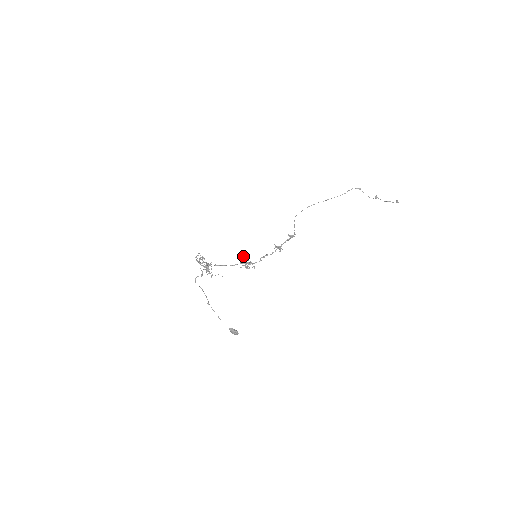
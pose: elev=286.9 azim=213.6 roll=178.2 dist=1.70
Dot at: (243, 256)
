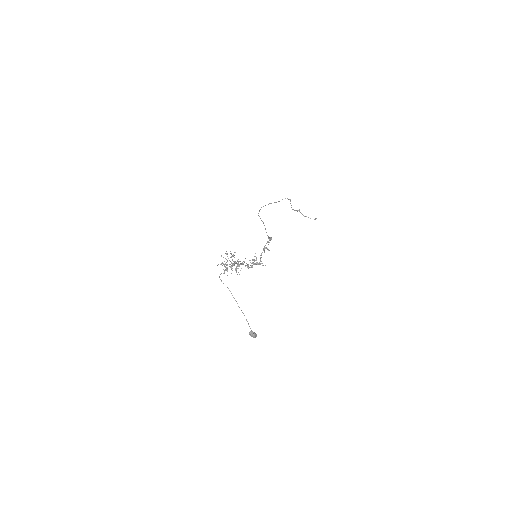
Dot at: (255, 256)
